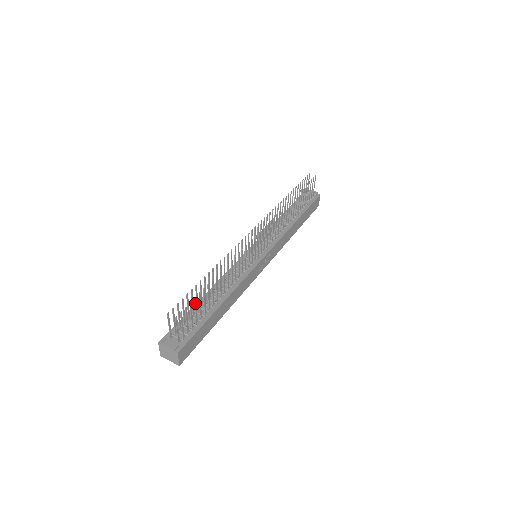
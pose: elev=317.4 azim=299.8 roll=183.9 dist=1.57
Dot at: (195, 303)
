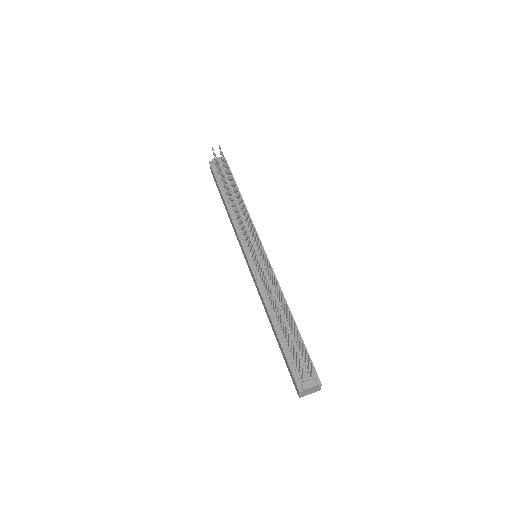
Dot at: (300, 340)
